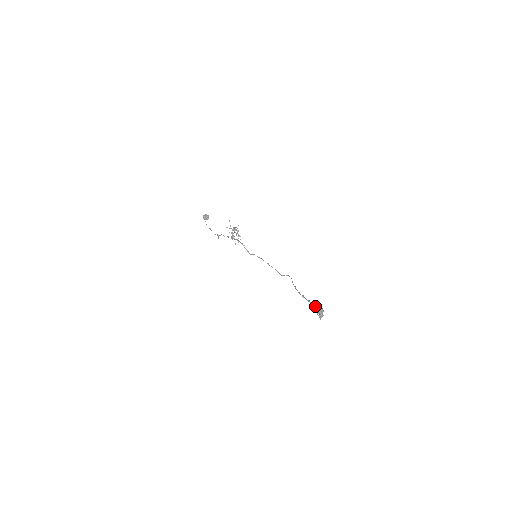
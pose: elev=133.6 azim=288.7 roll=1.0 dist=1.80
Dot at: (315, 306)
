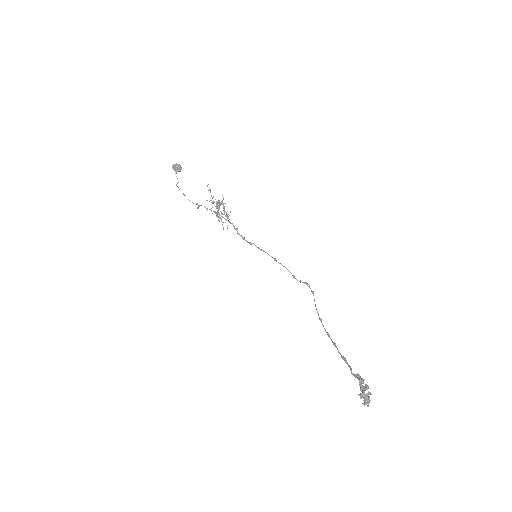
Dot at: (355, 375)
